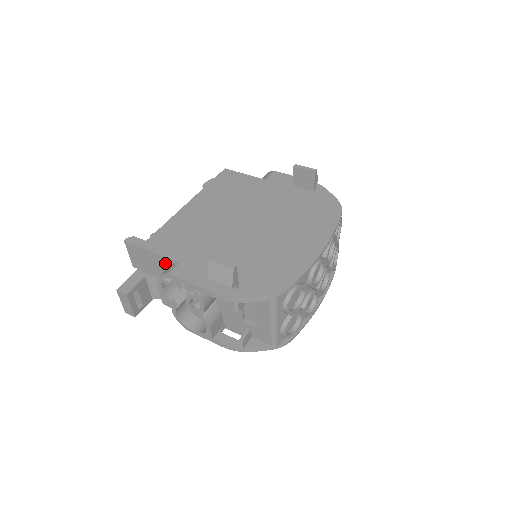
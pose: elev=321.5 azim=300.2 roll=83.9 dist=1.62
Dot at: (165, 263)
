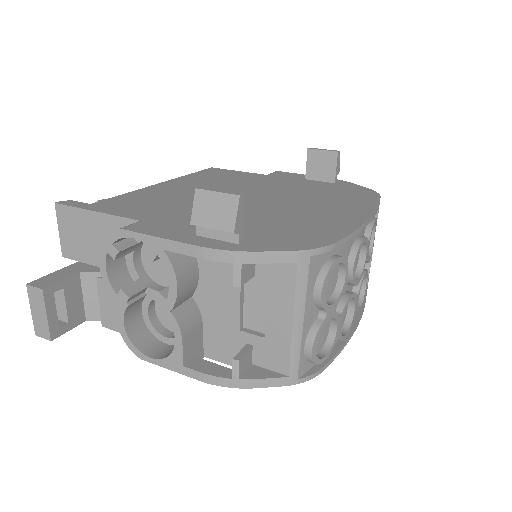
Dot at: occluded
